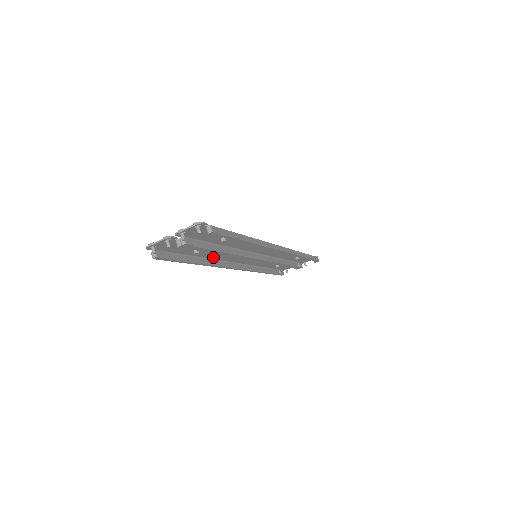
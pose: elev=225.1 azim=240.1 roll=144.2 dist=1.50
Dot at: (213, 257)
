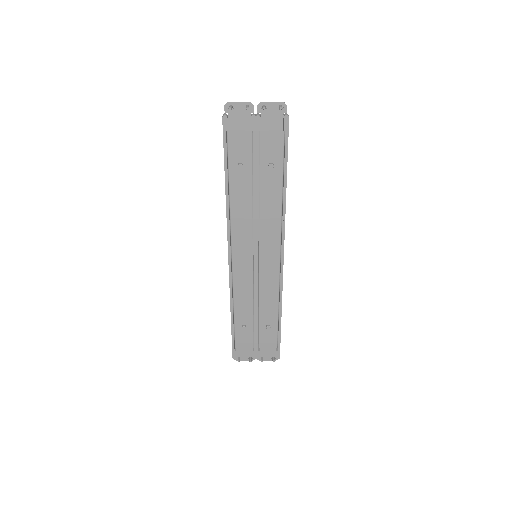
Dot at: (233, 208)
